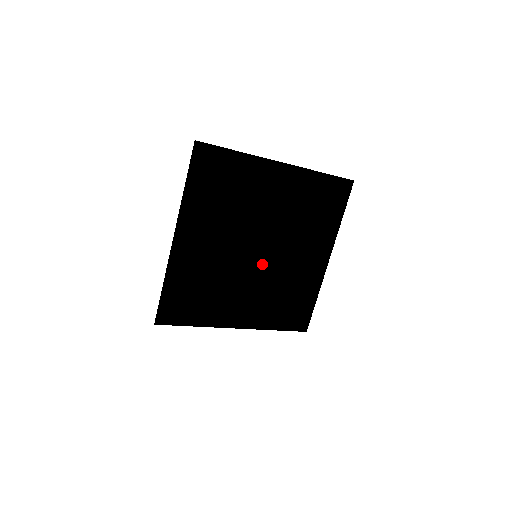
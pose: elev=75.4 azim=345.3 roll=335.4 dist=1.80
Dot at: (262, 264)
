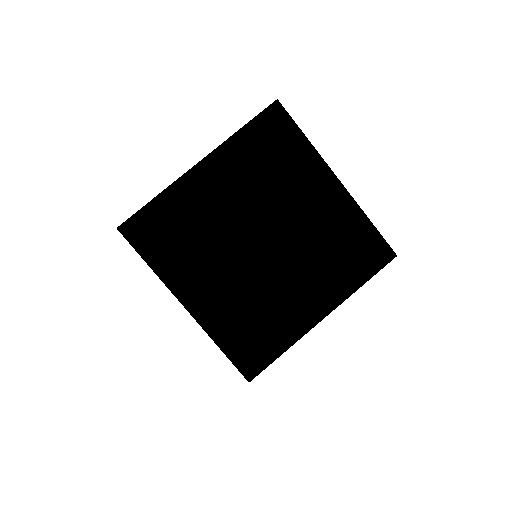
Dot at: (256, 261)
